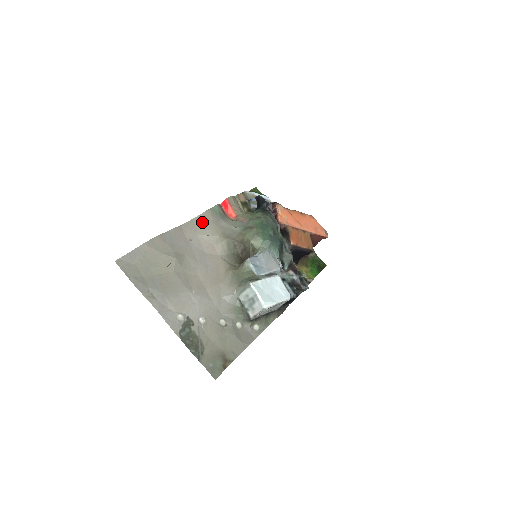
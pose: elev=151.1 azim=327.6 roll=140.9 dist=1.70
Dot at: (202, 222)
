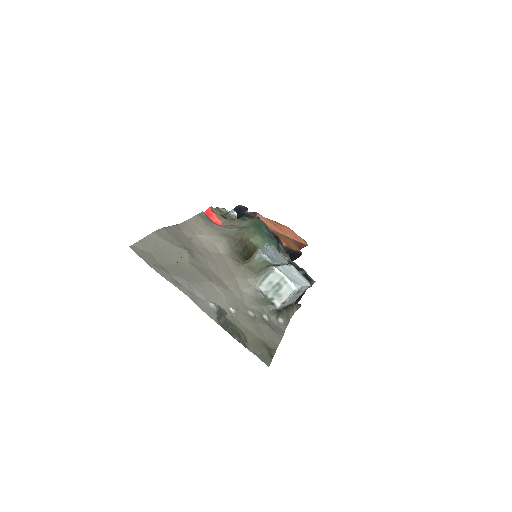
Dot at: (195, 224)
